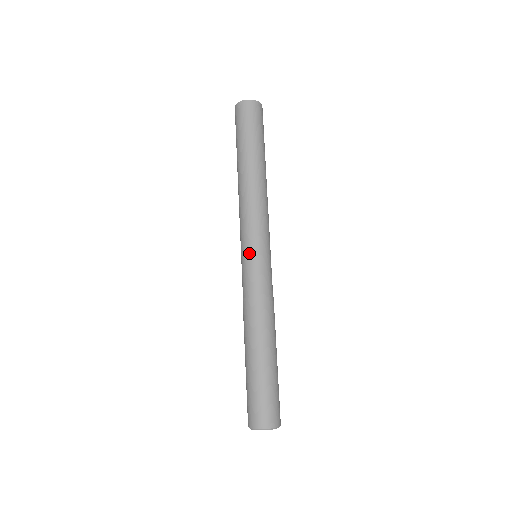
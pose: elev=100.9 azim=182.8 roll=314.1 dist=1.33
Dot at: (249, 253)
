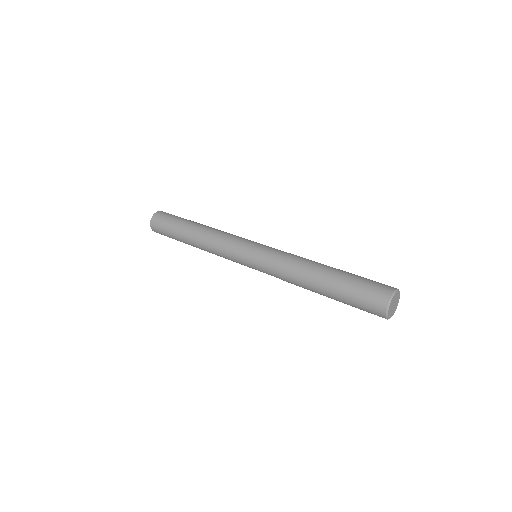
Dot at: (257, 243)
